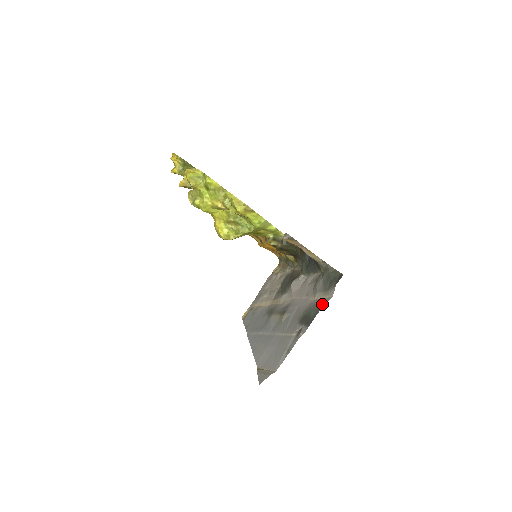
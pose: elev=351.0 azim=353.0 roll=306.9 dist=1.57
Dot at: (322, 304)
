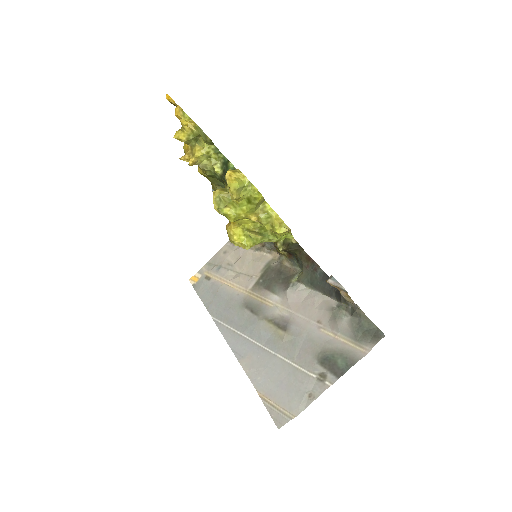
Dot at: (355, 357)
